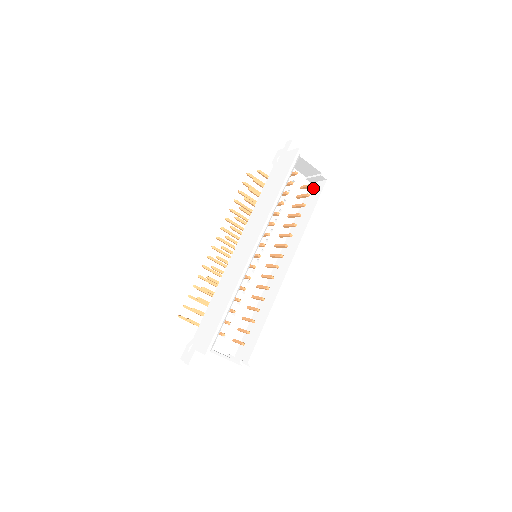
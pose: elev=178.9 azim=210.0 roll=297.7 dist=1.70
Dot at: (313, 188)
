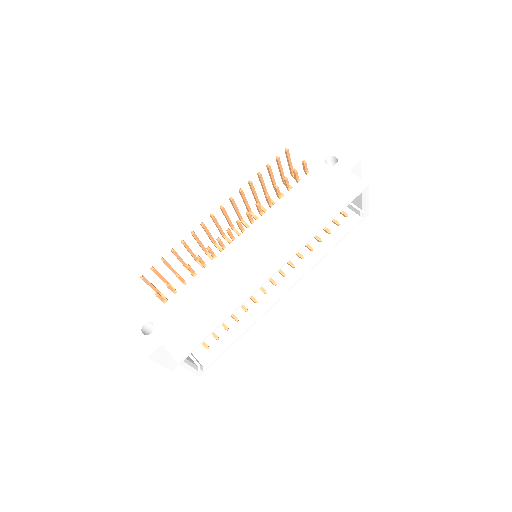
Dot at: occluded
